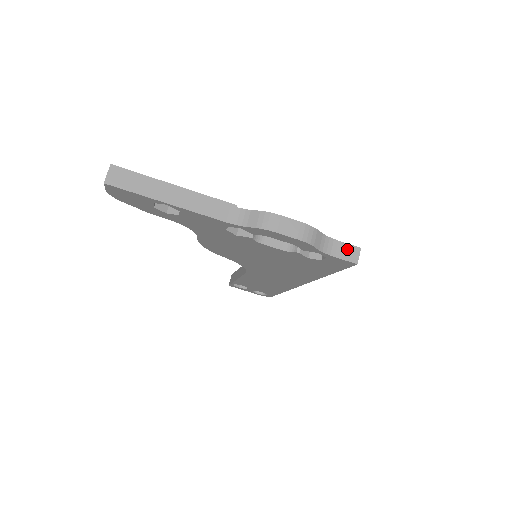
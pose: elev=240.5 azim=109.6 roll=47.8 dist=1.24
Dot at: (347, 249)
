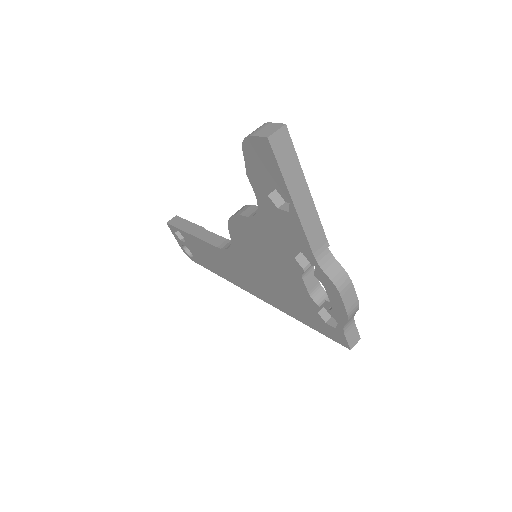
Dot at: (354, 334)
